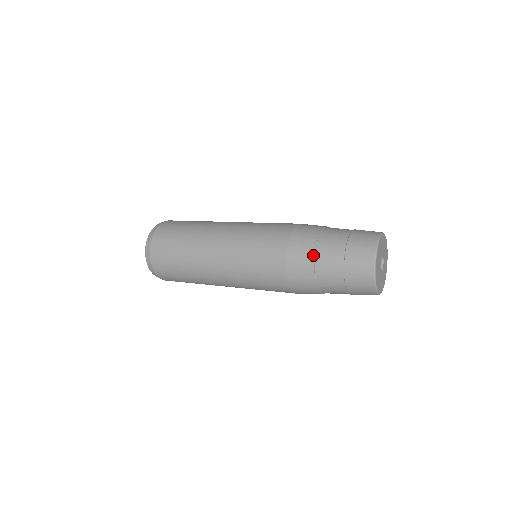
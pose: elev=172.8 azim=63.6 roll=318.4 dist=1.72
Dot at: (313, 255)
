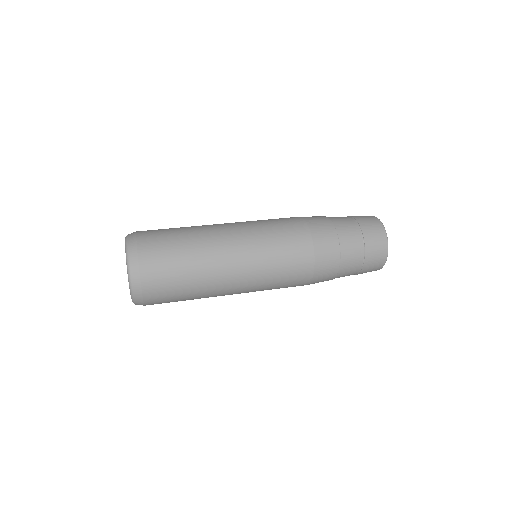
Dot at: (334, 277)
